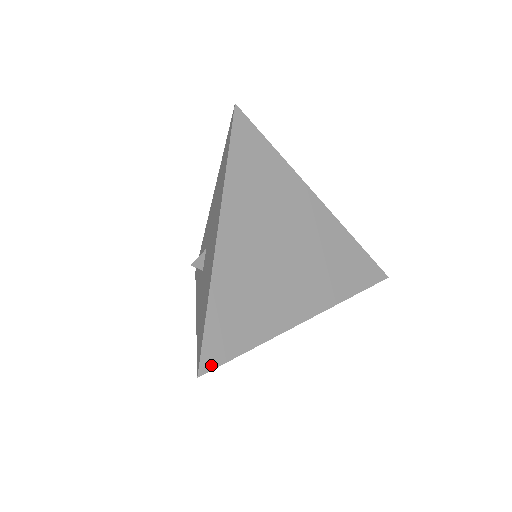
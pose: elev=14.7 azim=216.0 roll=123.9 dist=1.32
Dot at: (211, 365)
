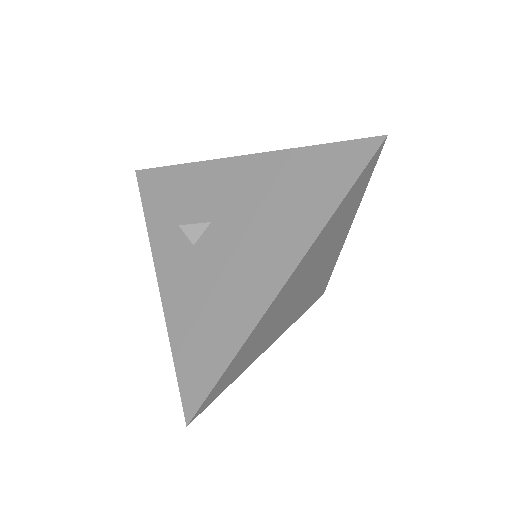
Dot at: (201, 411)
